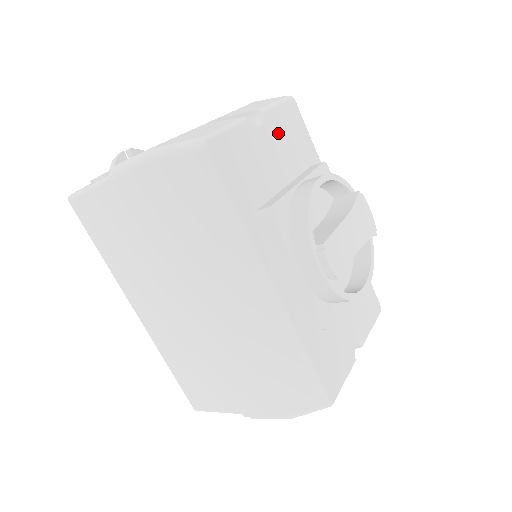
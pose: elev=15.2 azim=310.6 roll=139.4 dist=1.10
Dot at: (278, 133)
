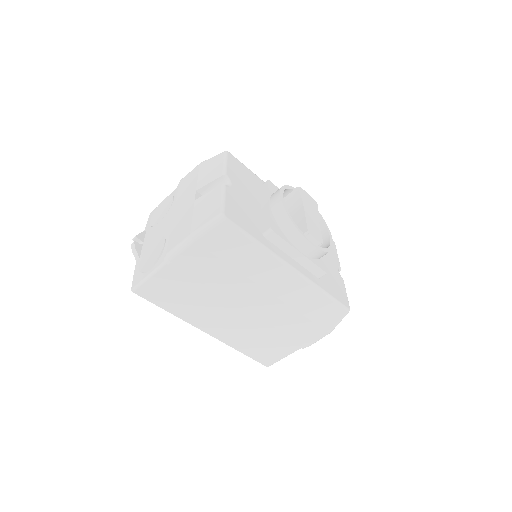
Dot at: (238, 180)
